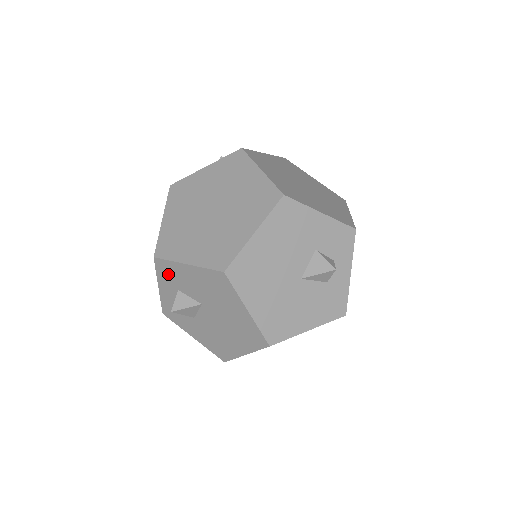
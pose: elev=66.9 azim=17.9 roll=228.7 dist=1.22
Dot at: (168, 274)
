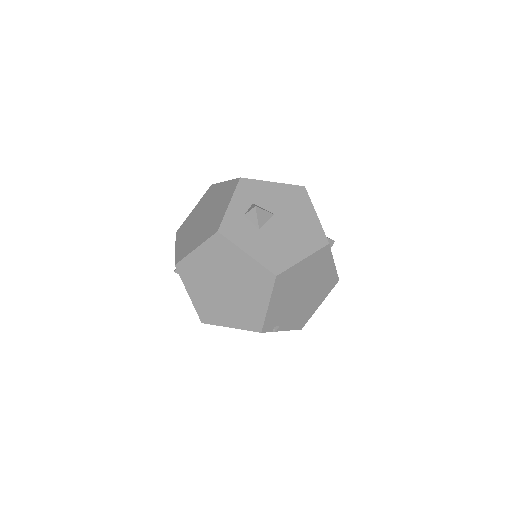
Dot at: (249, 190)
